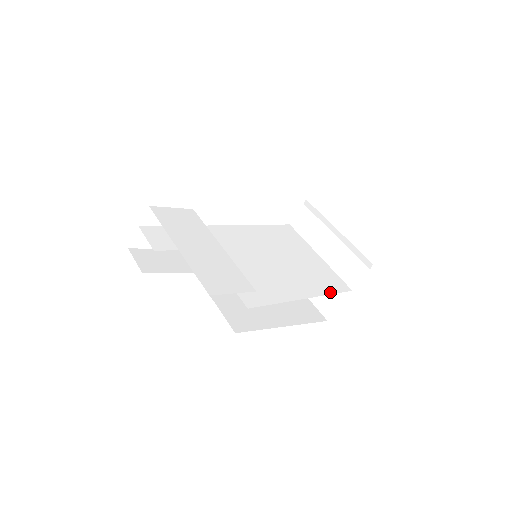
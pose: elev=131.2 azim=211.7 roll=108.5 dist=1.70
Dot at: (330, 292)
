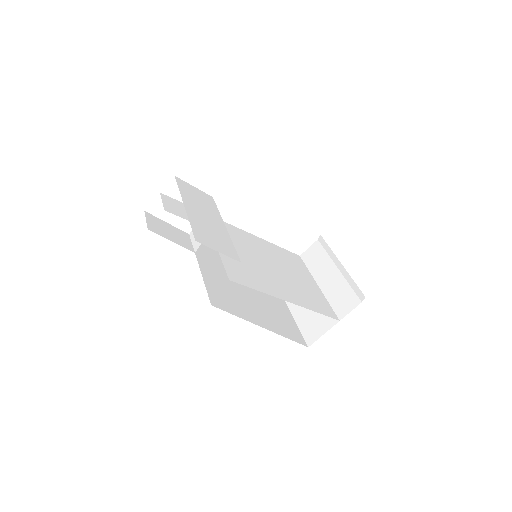
Dot at: (316, 310)
